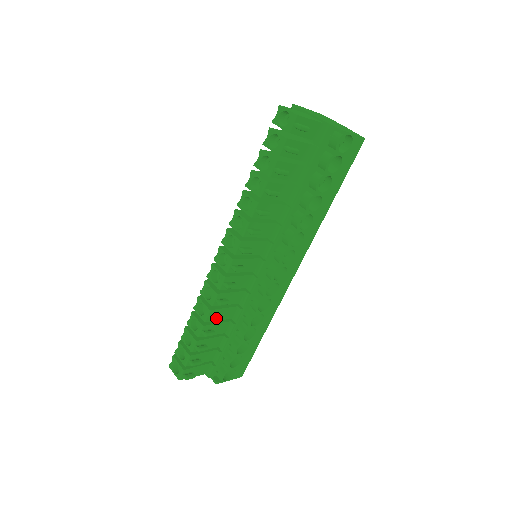
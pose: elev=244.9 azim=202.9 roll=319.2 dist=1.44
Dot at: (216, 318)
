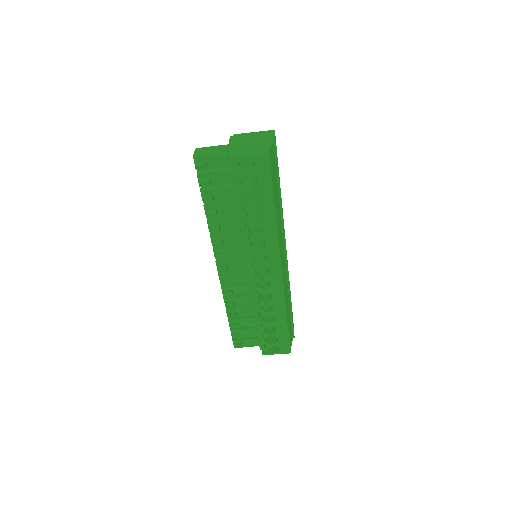
Dot at: (228, 304)
